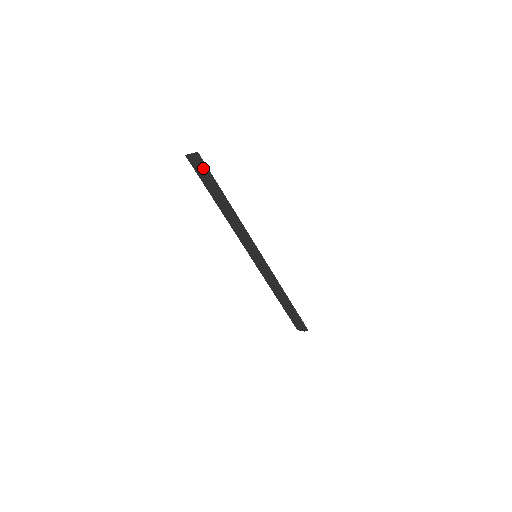
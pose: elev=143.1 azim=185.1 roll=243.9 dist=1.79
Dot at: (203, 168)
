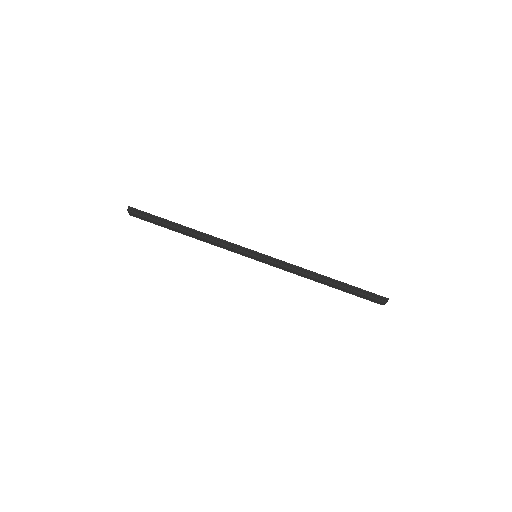
Dot at: (143, 215)
